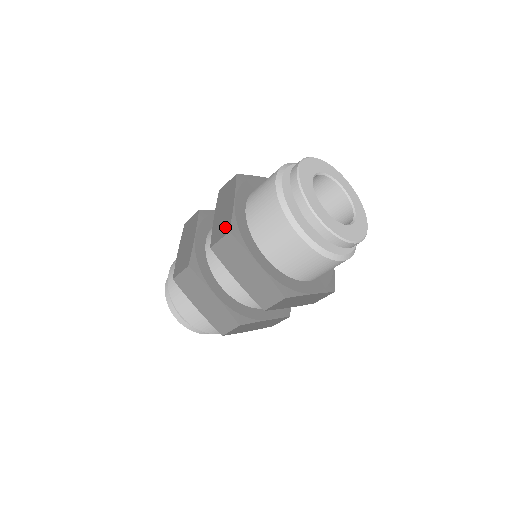
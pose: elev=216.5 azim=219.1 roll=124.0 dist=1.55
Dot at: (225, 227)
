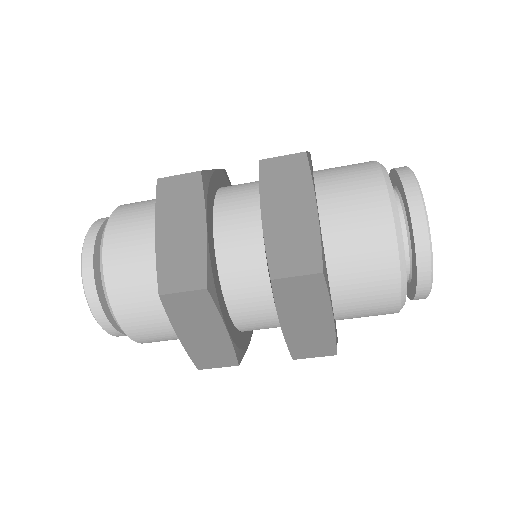
Dot at: (308, 256)
